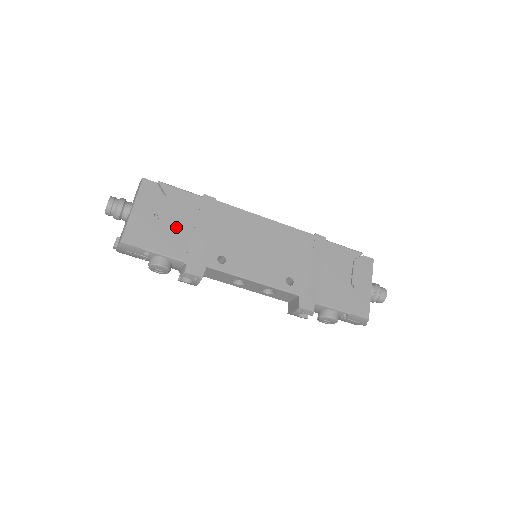
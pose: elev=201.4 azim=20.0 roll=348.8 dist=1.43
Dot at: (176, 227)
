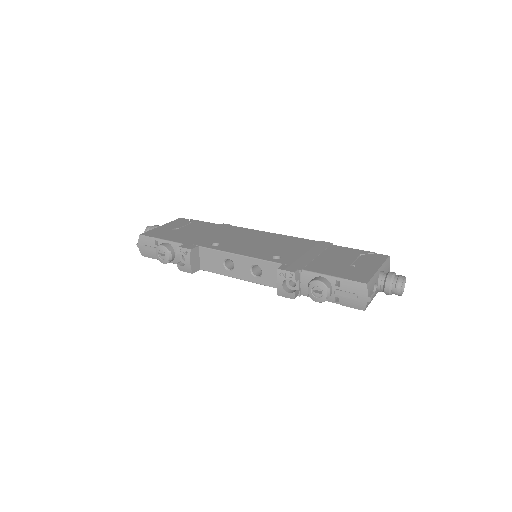
Dot at: (188, 232)
